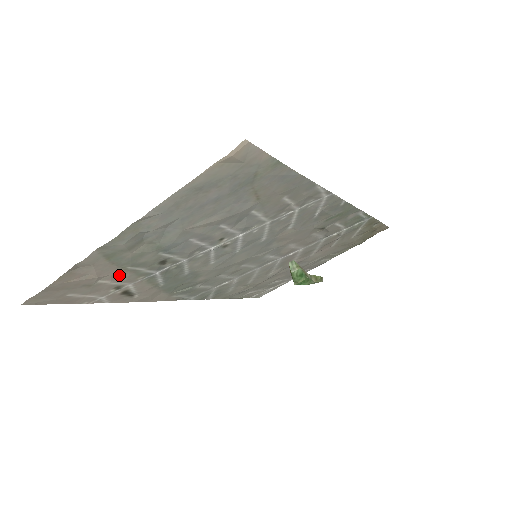
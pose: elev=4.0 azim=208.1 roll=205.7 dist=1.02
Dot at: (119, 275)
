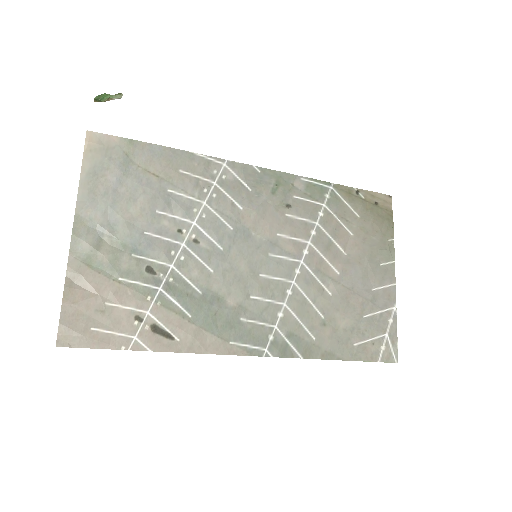
Dot at: (121, 293)
